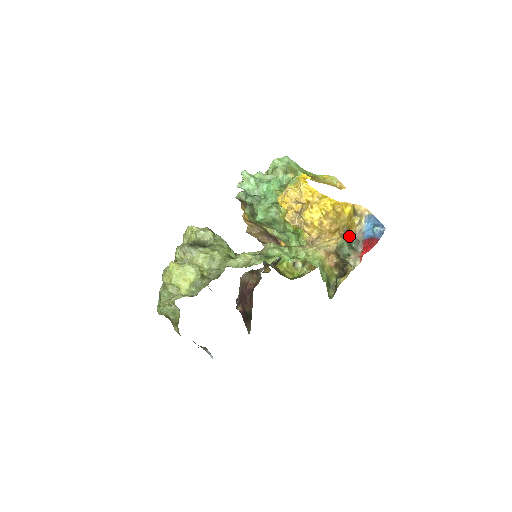
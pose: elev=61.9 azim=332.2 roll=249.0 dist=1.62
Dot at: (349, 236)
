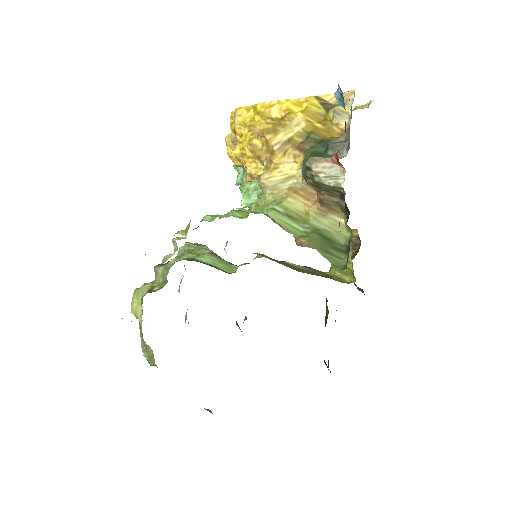
Dot at: (318, 144)
